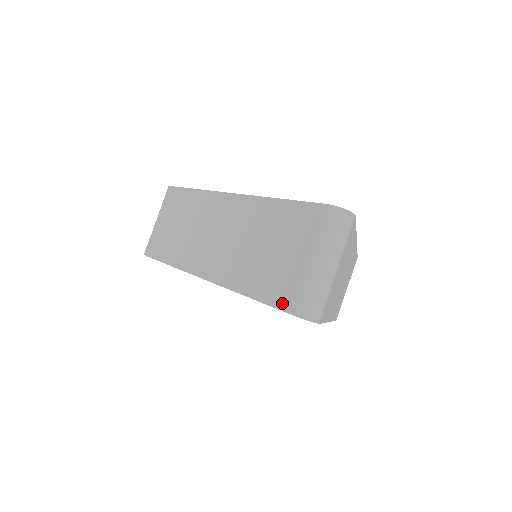
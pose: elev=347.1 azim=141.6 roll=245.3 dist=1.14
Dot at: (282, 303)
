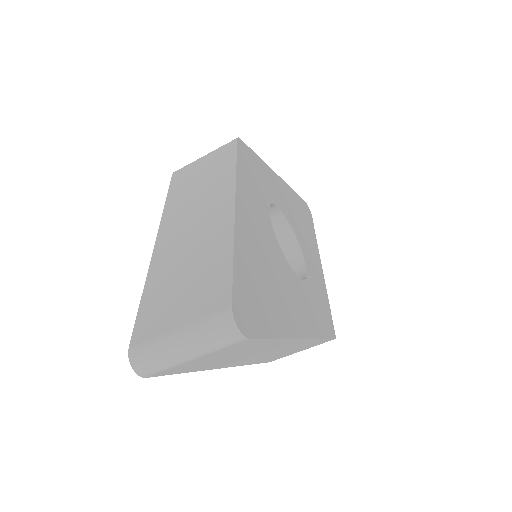
Dot at: (137, 334)
